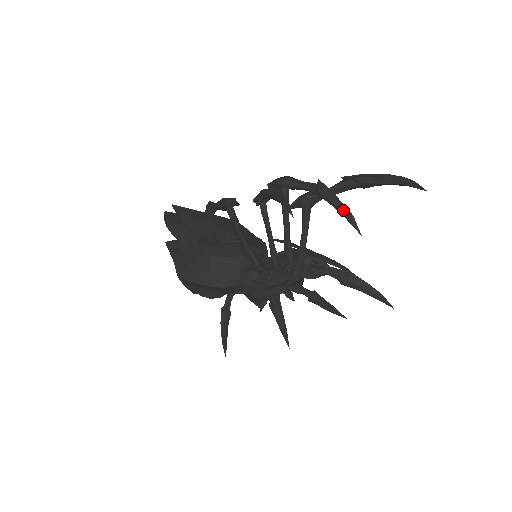
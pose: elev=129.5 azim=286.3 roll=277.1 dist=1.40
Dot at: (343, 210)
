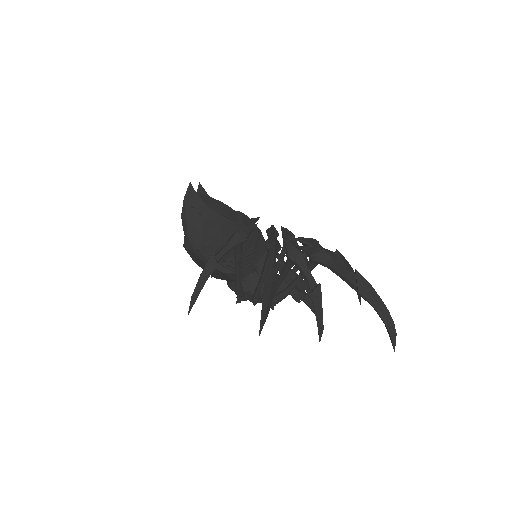
Dot at: (319, 322)
